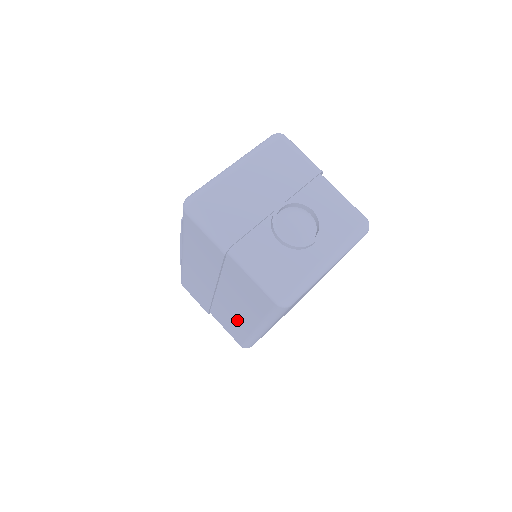
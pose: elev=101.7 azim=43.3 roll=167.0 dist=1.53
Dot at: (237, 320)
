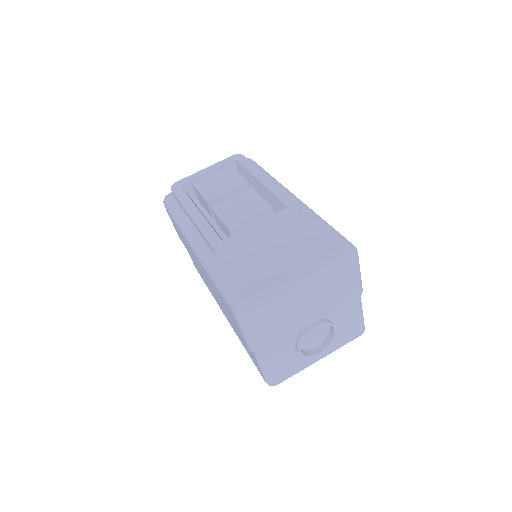
Dot at: occluded
